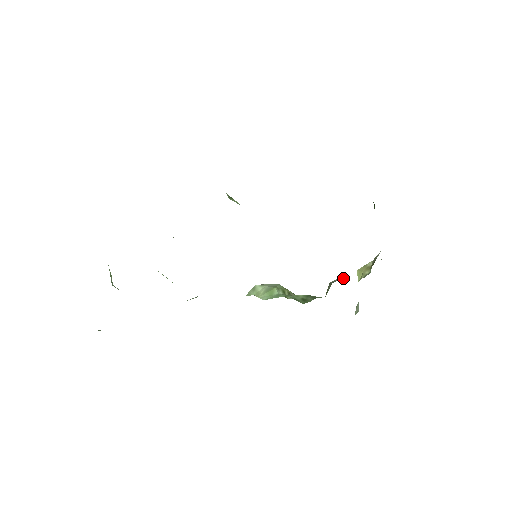
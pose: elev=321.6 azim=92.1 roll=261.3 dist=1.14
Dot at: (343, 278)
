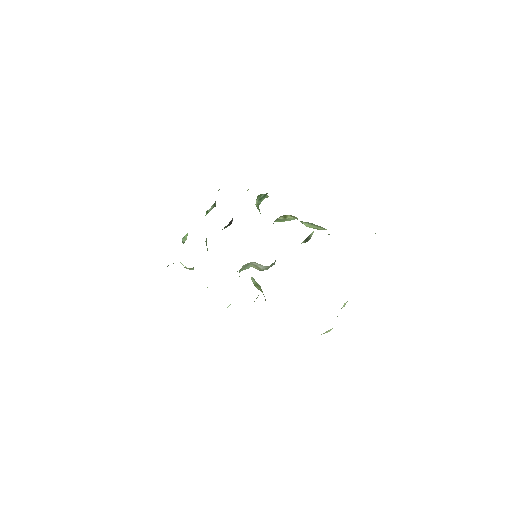
Dot at: occluded
